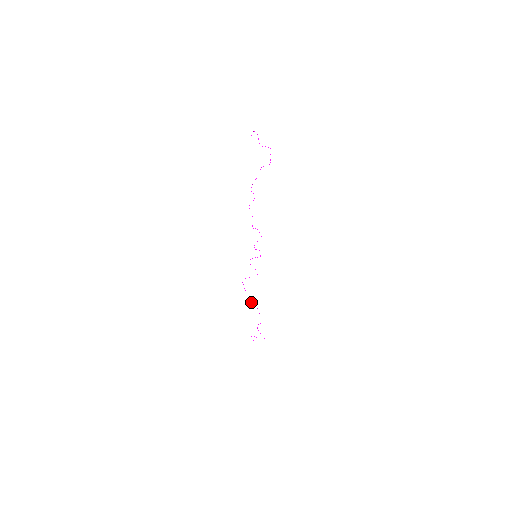
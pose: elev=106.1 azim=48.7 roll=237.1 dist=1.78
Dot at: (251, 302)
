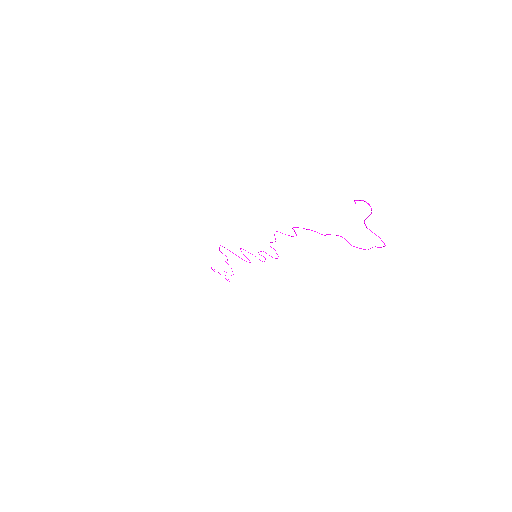
Dot at: occluded
